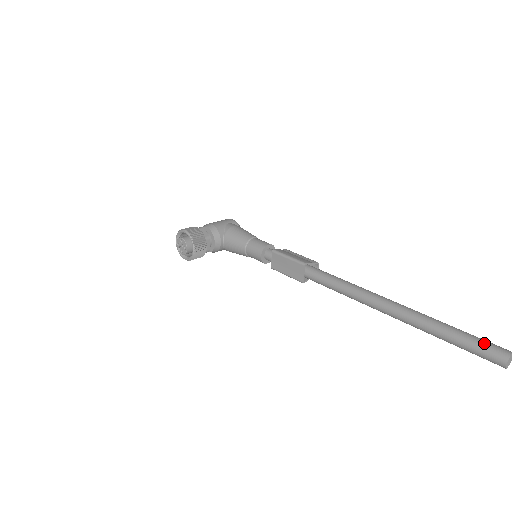
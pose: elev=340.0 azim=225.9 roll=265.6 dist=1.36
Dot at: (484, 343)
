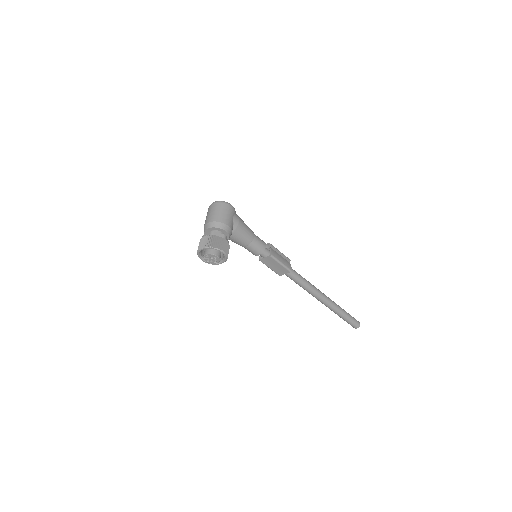
Dot at: (354, 321)
